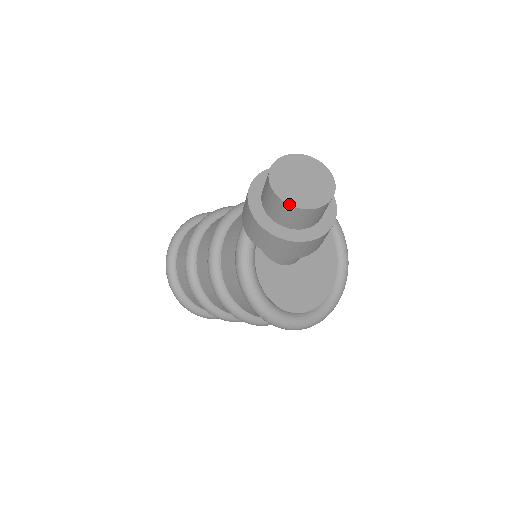
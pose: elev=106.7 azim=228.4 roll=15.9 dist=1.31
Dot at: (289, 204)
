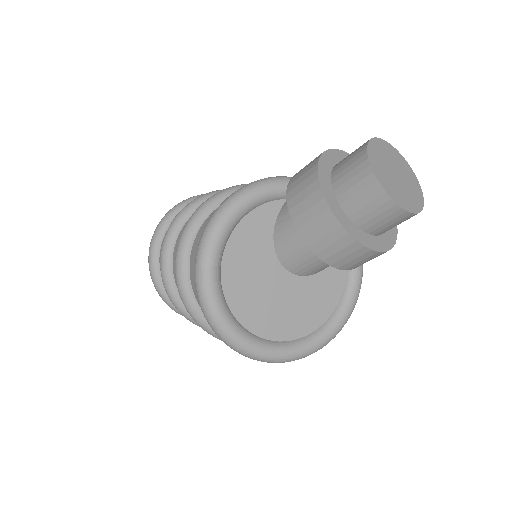
Dot at: (368, 155)
